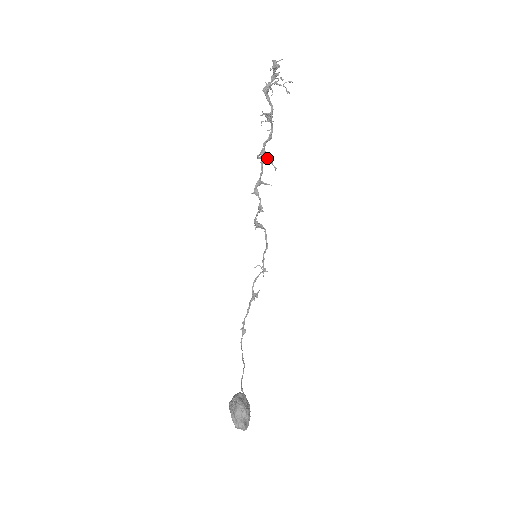
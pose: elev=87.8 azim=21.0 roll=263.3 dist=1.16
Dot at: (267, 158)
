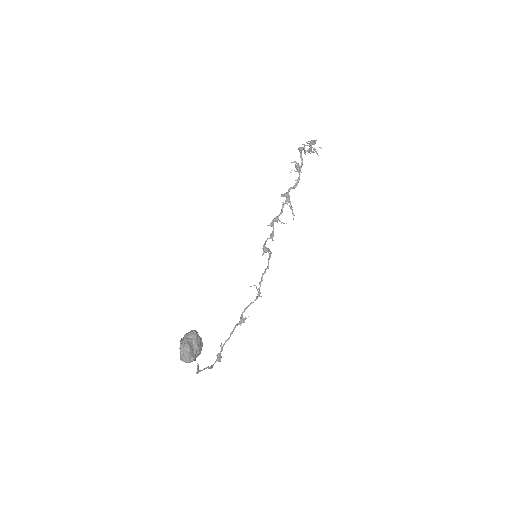
Dot at: (289, 201)
